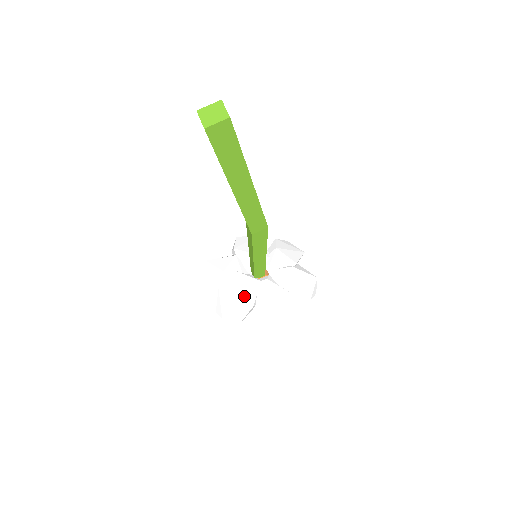
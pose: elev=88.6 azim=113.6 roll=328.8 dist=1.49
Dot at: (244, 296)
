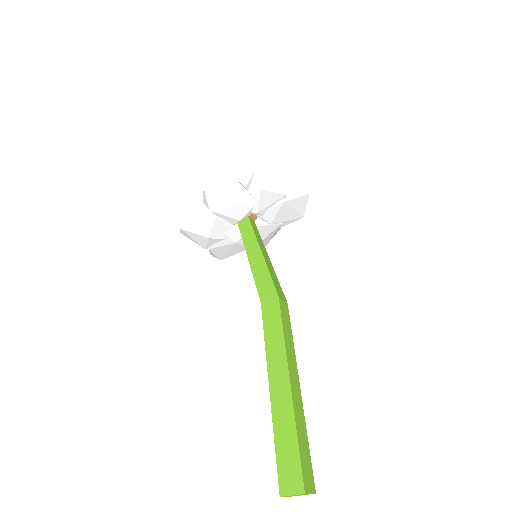
Dot at: (239, 247)
